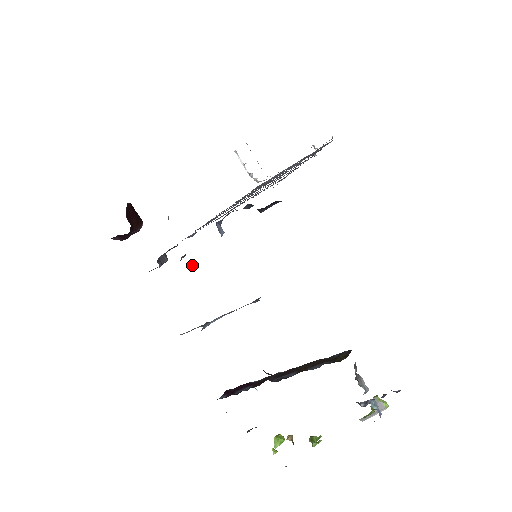
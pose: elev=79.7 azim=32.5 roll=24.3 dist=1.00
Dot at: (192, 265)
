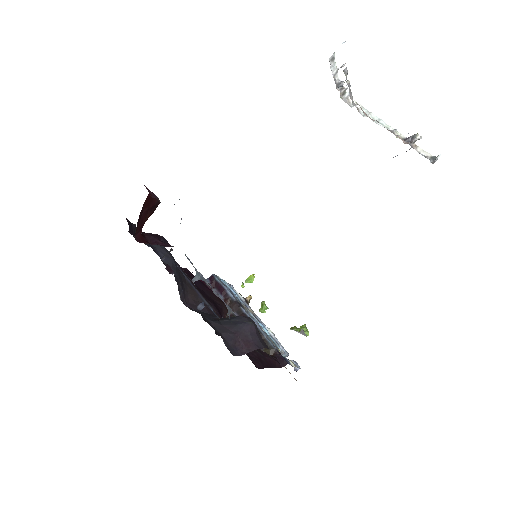
Dot at: occluded
